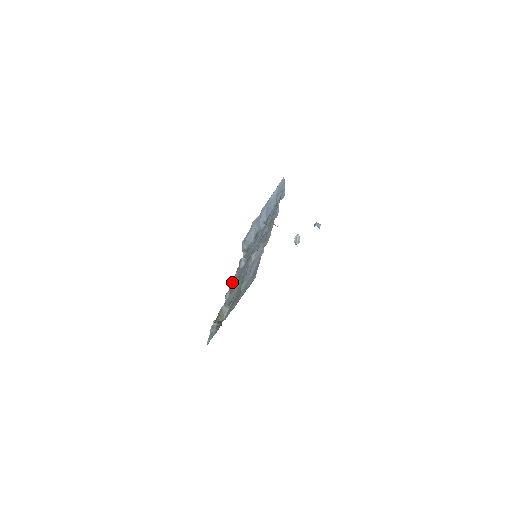
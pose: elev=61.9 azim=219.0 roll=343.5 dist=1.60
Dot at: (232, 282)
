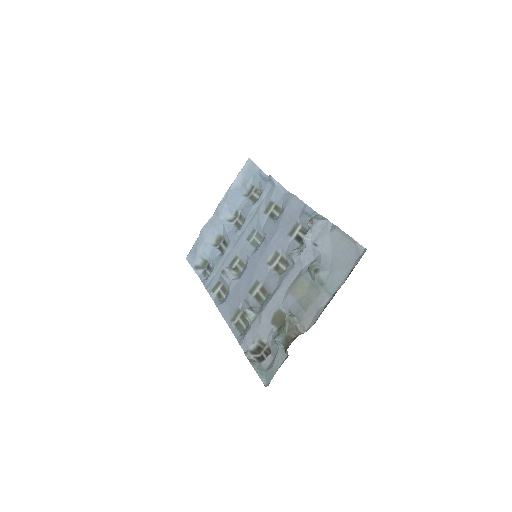
Dot at: (221, 303)
